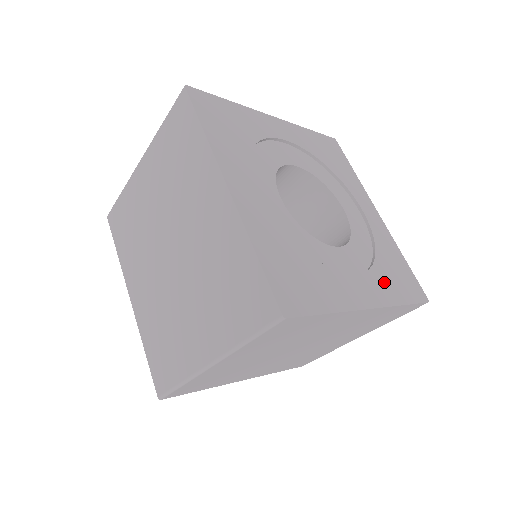
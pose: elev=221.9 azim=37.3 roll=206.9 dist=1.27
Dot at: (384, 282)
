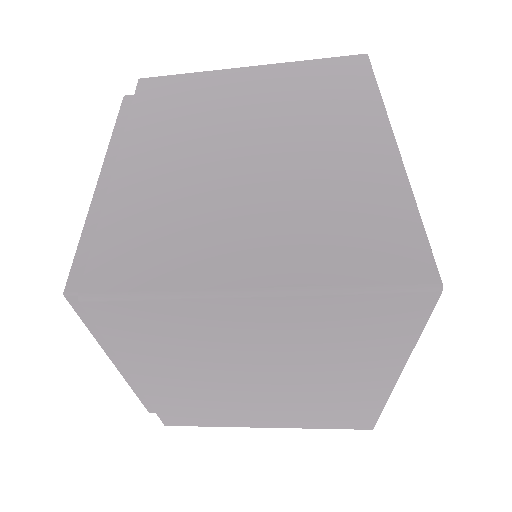
Dot at: occluded
